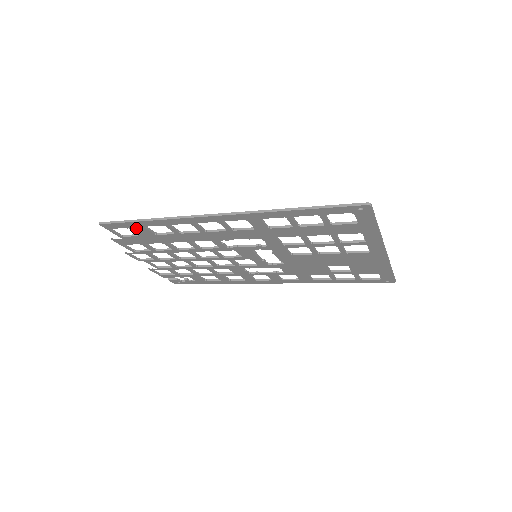
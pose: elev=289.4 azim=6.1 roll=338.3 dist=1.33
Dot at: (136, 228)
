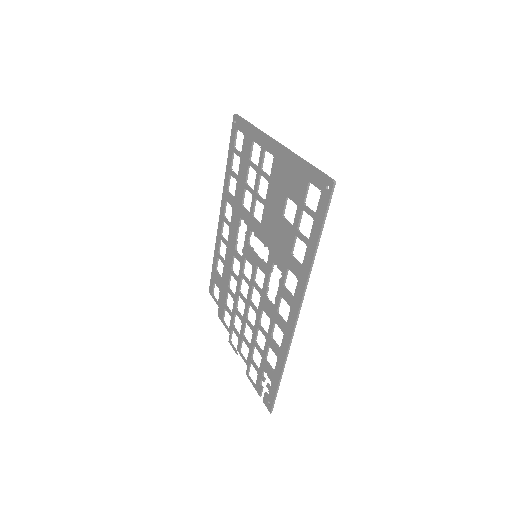
Dot at: (216, 278)
